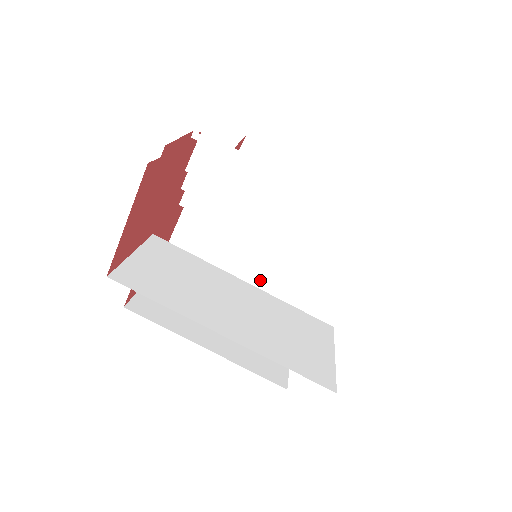
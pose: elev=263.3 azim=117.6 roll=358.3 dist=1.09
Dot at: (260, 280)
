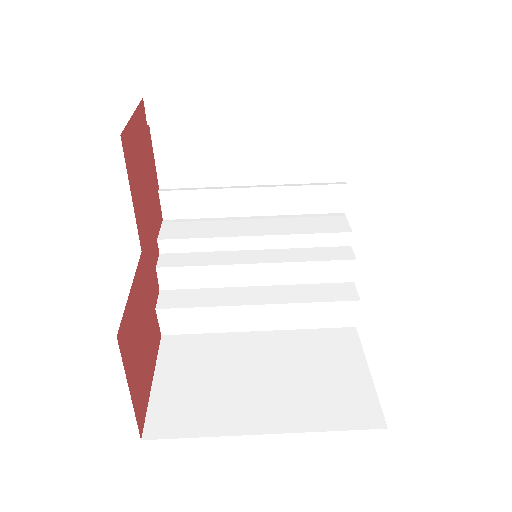
Dot at: (288, 378)
